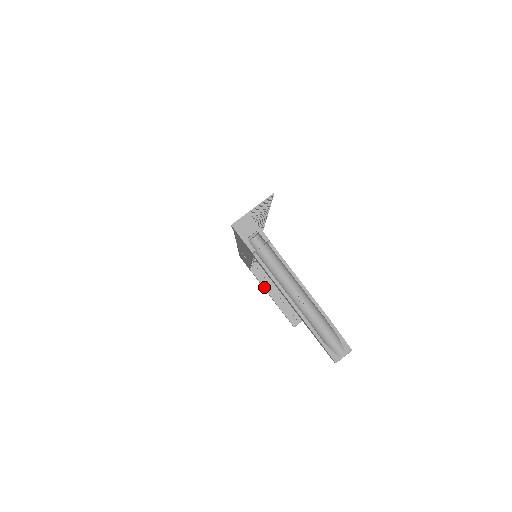
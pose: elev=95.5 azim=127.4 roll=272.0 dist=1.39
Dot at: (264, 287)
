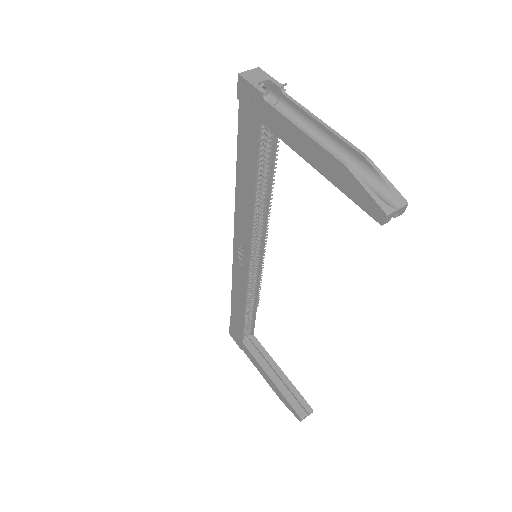
Dot at: (260, 364)
